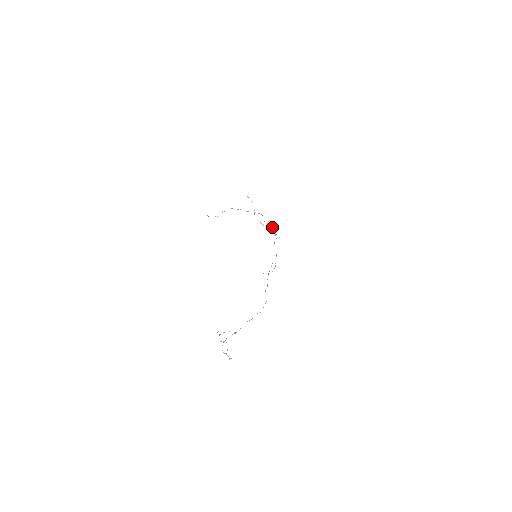
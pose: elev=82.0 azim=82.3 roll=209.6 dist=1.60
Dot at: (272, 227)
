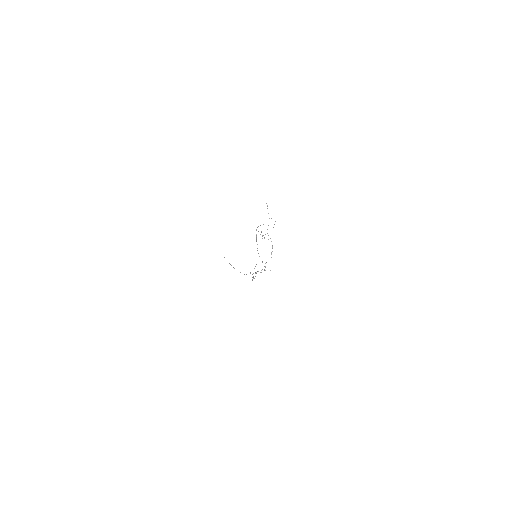
Dot at: occluded
